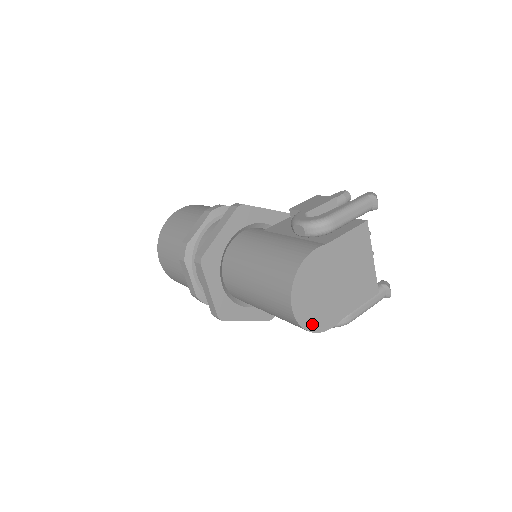
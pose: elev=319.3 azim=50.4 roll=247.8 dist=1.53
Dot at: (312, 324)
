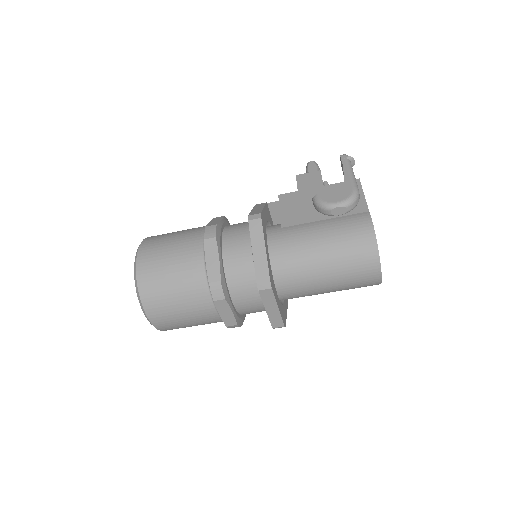
Dot at: occluded
